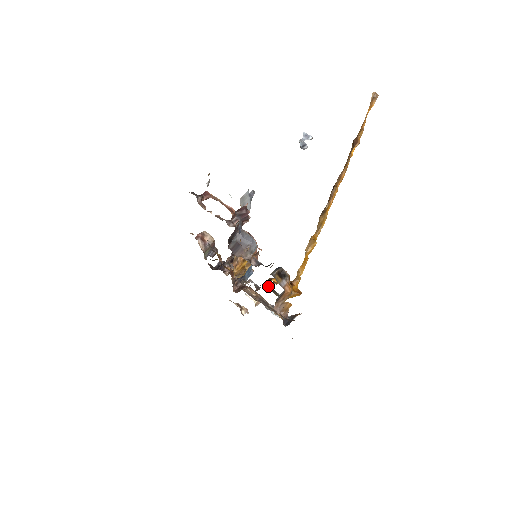
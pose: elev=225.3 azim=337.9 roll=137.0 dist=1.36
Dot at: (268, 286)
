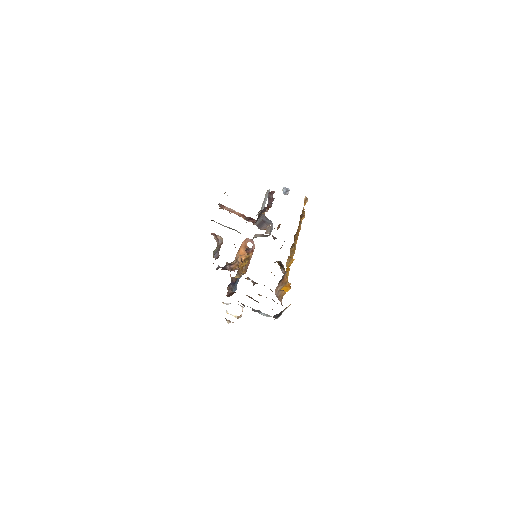
Dot at: occluded
